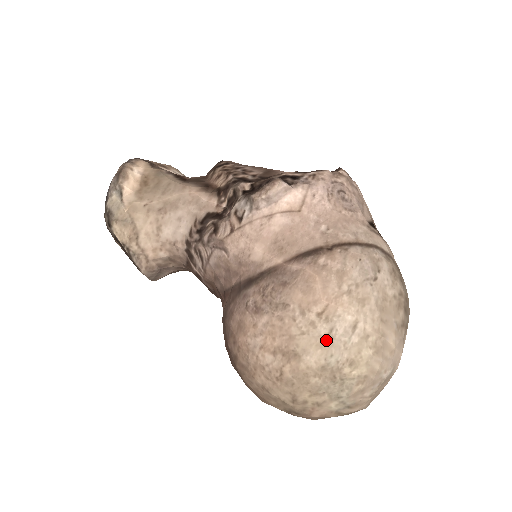
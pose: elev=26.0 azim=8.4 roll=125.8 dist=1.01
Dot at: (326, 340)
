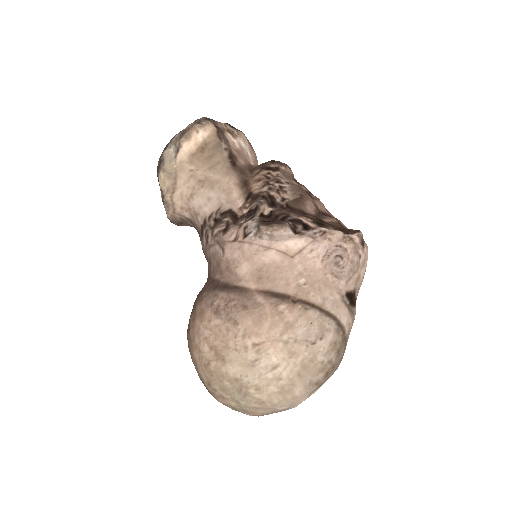
Dot at: (249, 364)
